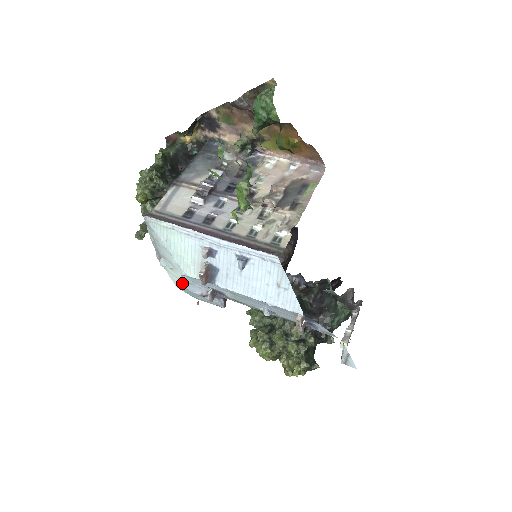
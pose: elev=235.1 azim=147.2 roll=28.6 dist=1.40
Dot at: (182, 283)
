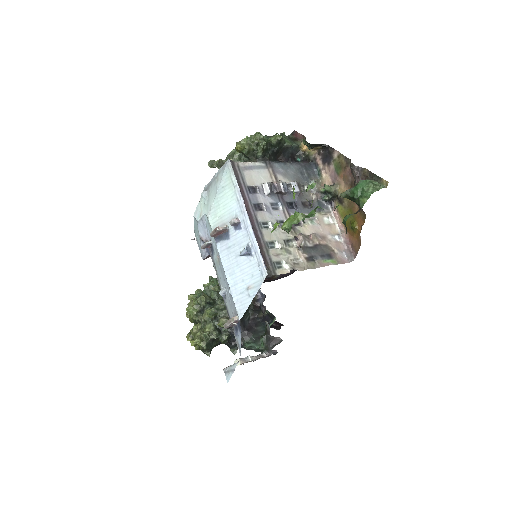
Dot at: (200, 218)
